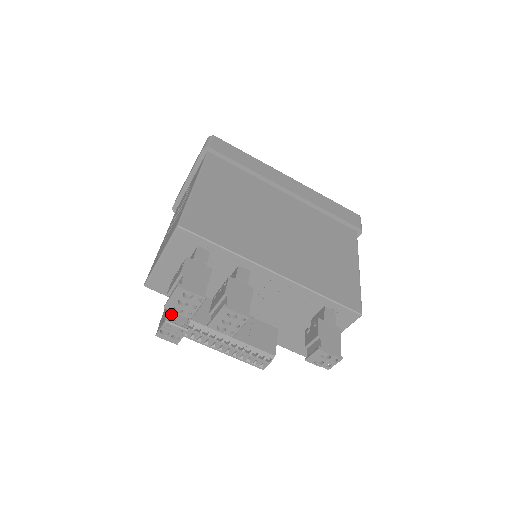
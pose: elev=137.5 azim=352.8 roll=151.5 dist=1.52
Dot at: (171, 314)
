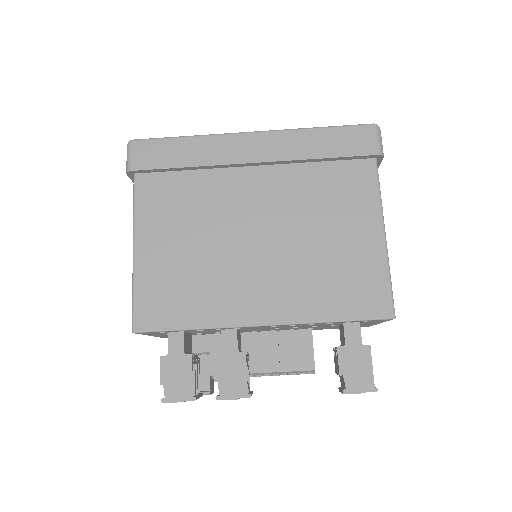
Dot at: occluded
